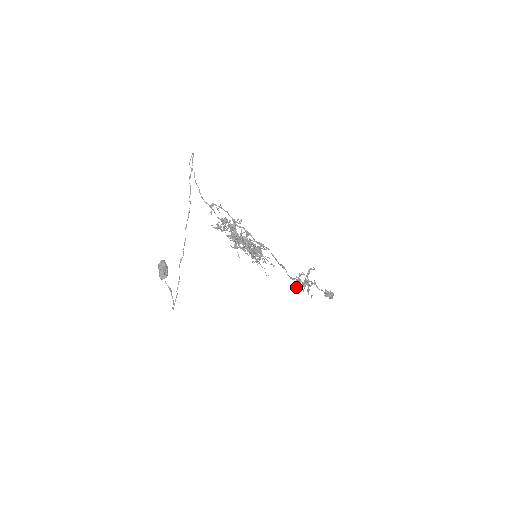
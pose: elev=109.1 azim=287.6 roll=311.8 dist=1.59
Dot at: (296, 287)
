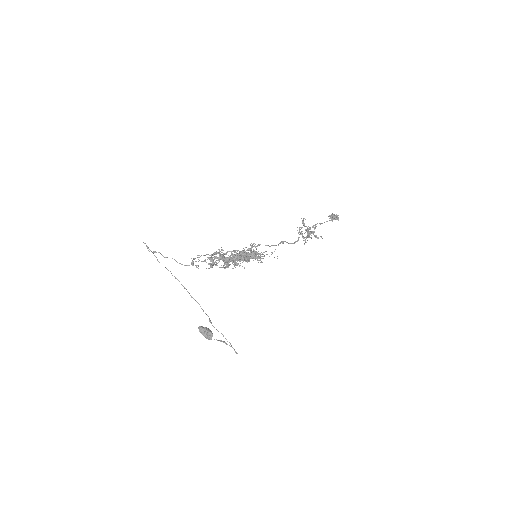
Dot at: (305, 242)
